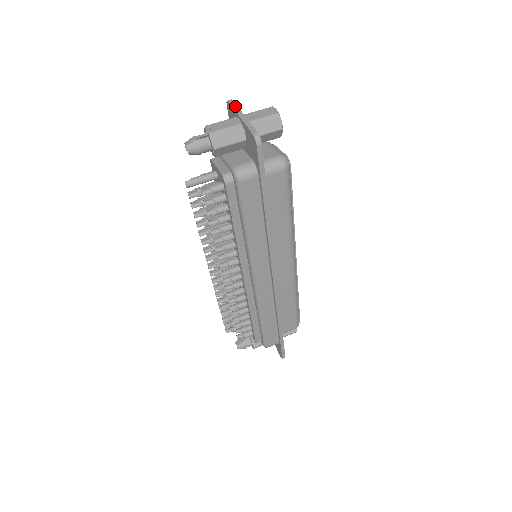
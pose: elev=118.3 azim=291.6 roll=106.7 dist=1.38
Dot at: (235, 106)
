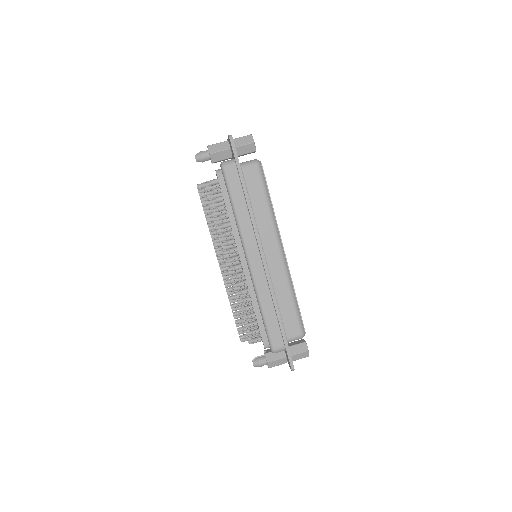
Dot at: occluded
